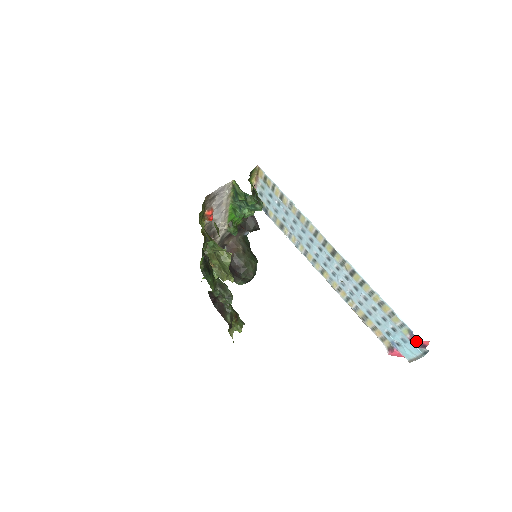
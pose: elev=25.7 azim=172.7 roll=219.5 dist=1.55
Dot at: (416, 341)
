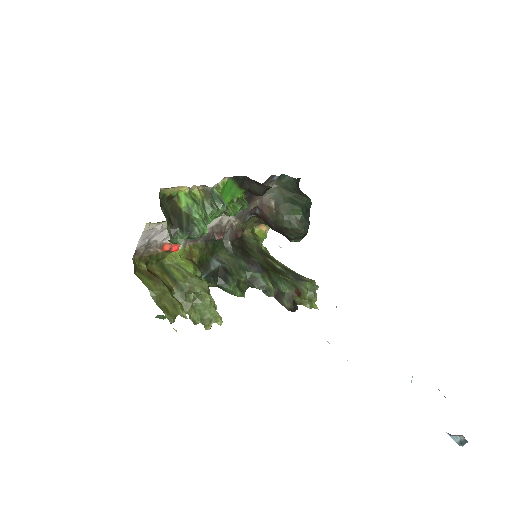
Dot at: occluded
